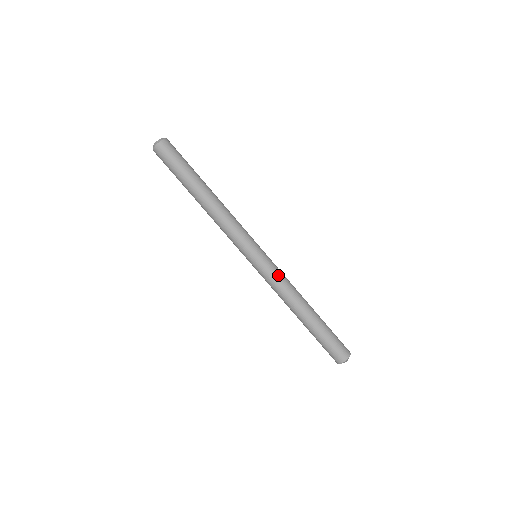
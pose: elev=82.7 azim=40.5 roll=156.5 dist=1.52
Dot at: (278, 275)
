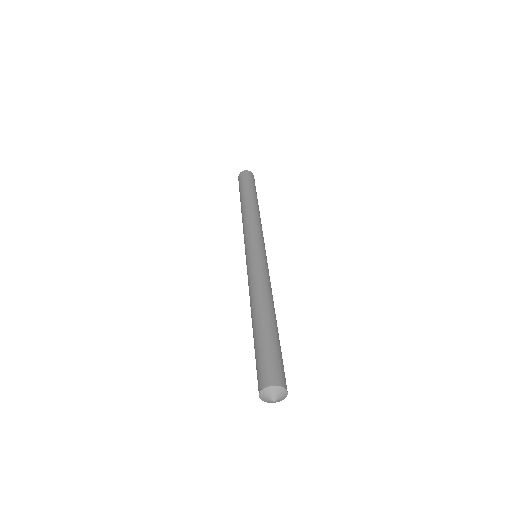
Dot at: (263, 269)
